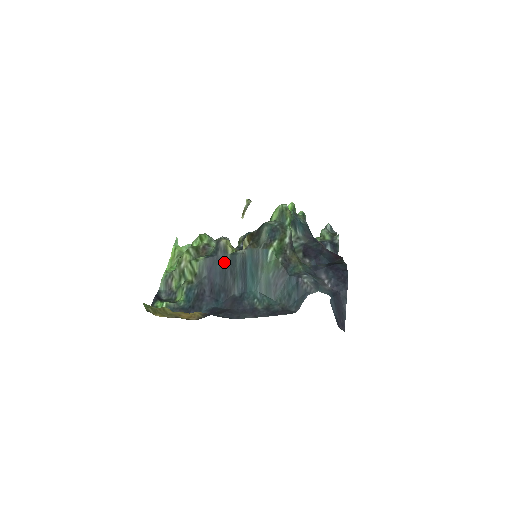
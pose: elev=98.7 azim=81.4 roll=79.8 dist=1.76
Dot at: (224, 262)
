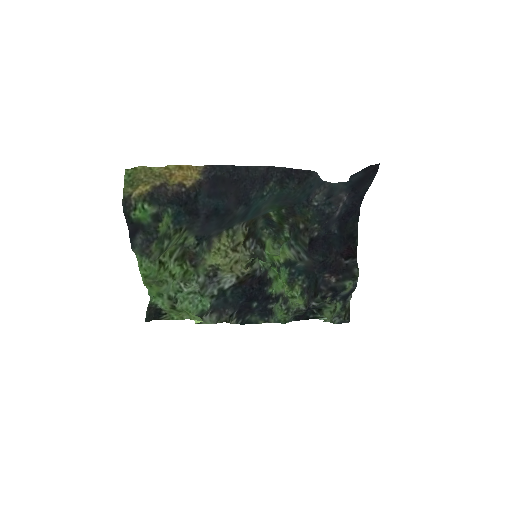
Dot at: (219, 228)
